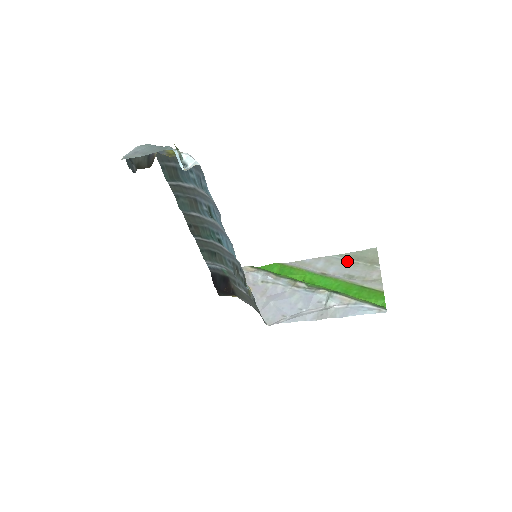
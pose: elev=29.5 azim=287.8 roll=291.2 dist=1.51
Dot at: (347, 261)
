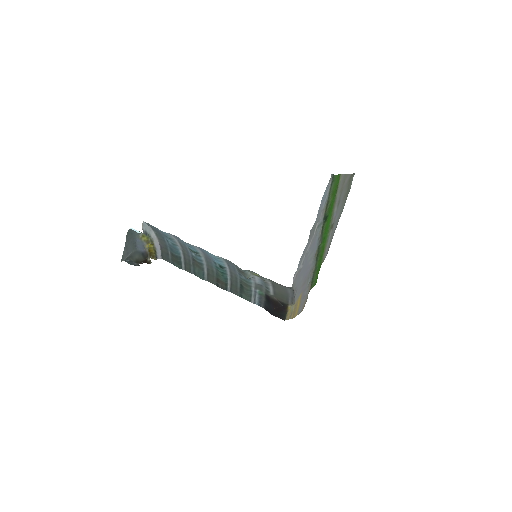
Dot at: (343, 203)
